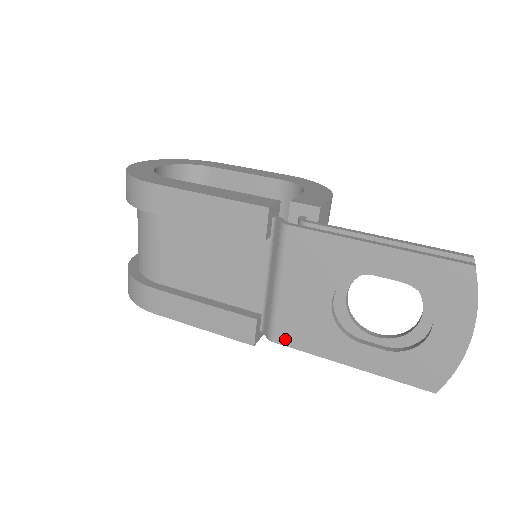
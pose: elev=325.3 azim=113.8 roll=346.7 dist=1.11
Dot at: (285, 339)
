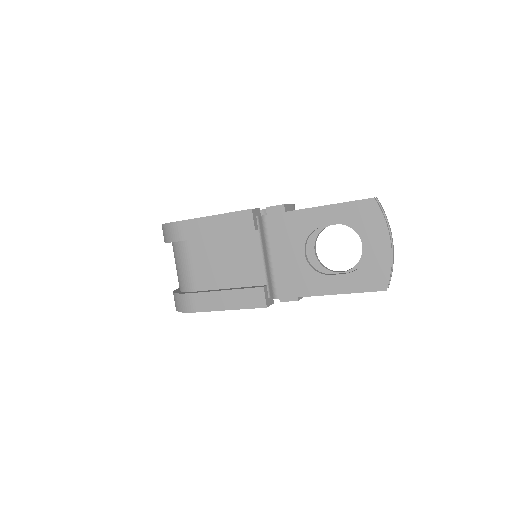
Dot at: (285, 293)
